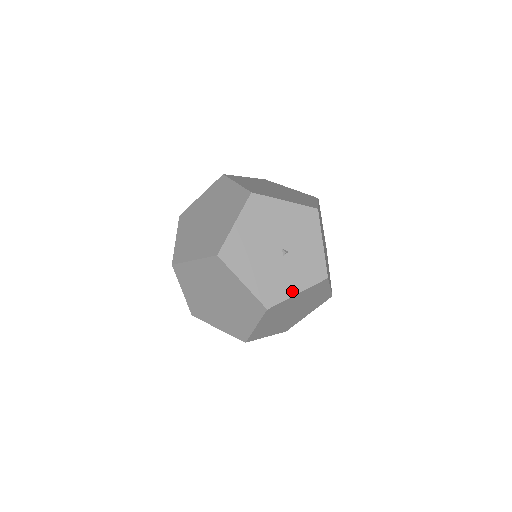
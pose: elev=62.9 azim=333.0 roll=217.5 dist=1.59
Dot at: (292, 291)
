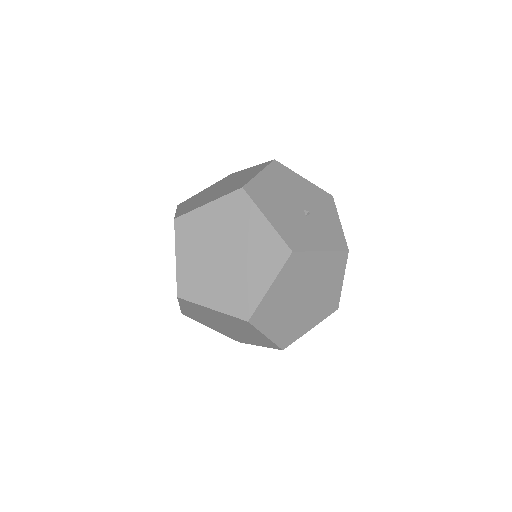
Dot at: (316, 247)
